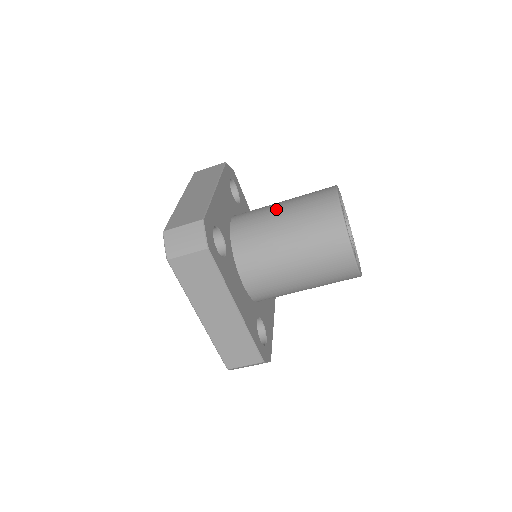
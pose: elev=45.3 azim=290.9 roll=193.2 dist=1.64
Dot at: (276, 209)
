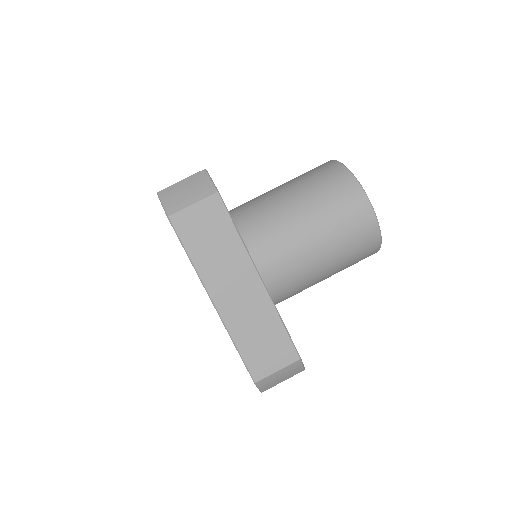
Dot at: occluded
